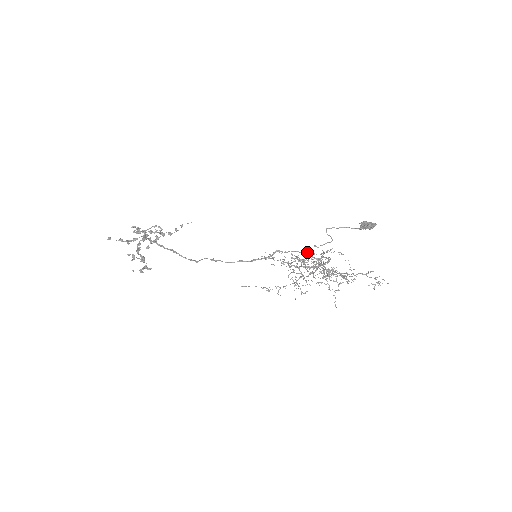
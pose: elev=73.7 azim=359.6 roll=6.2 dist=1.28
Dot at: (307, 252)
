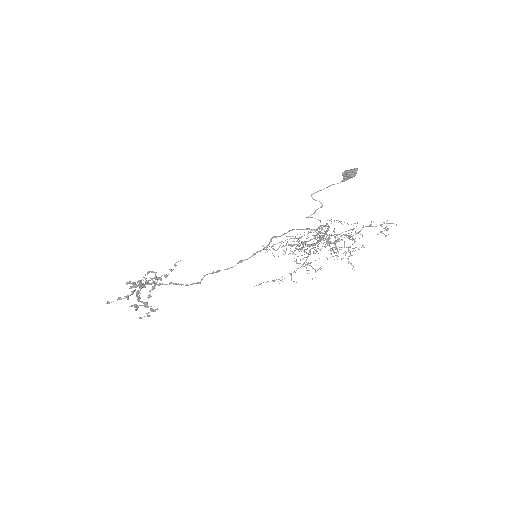
Dot at: occluded
